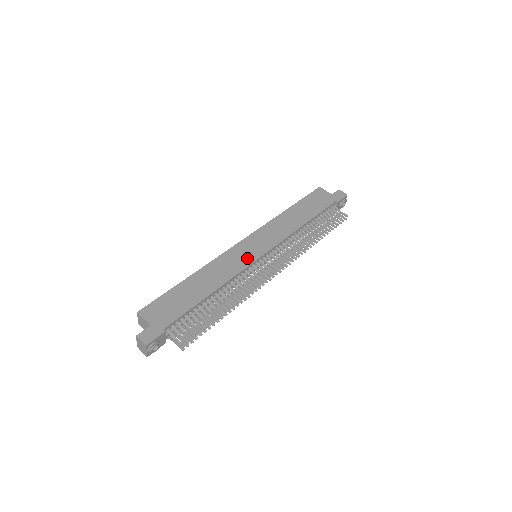
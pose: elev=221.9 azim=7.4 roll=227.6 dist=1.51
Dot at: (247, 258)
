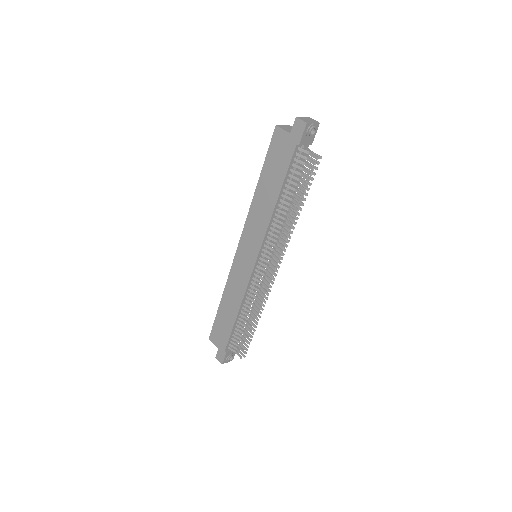
Dot at: (246, 271)
